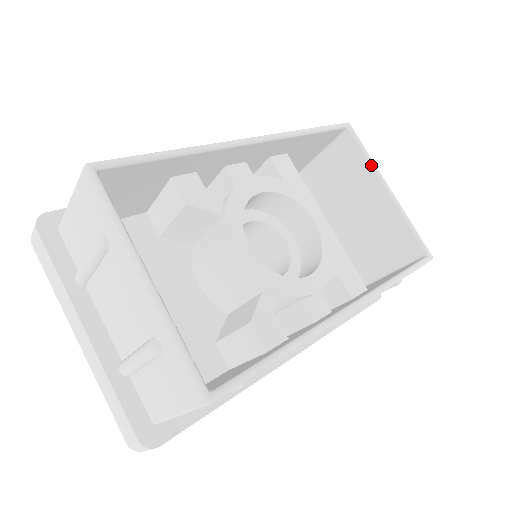
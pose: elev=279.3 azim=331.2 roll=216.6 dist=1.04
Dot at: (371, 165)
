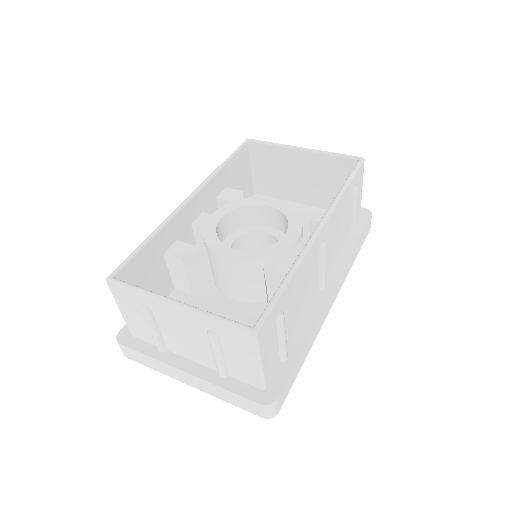
Dot at: (279, 147)
